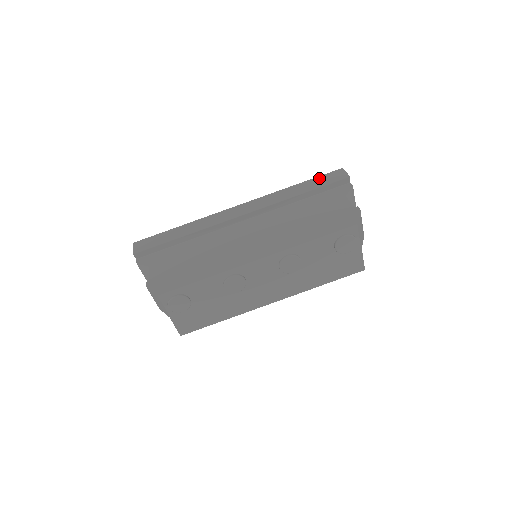
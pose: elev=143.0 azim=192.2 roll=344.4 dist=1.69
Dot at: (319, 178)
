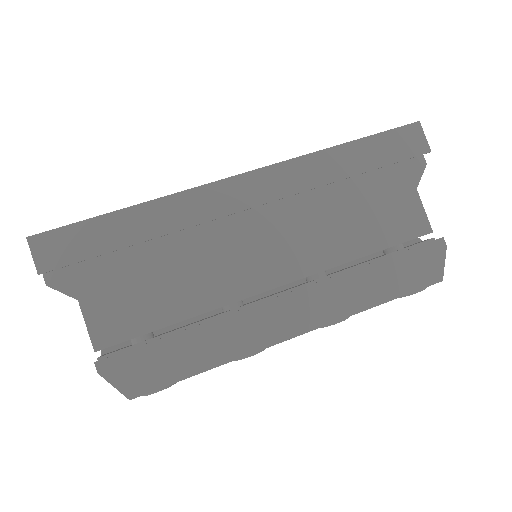
Dot at: (383, 138)
